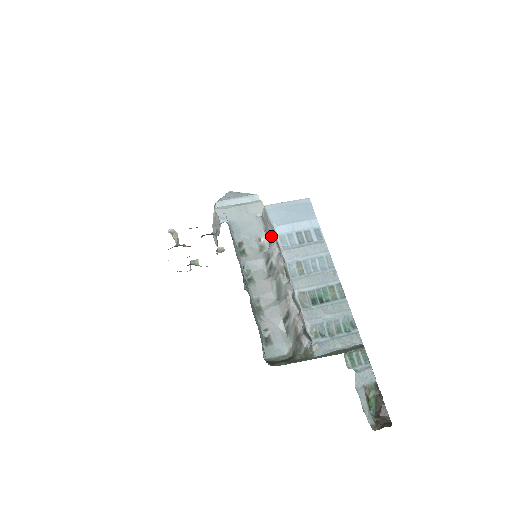
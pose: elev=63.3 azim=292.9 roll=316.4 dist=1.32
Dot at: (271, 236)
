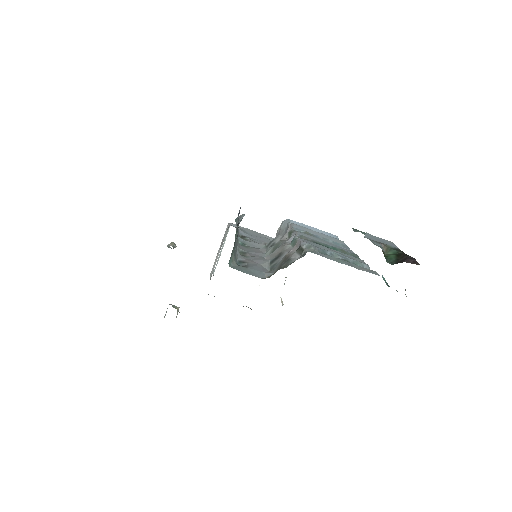
Dot at: (281, 233)
